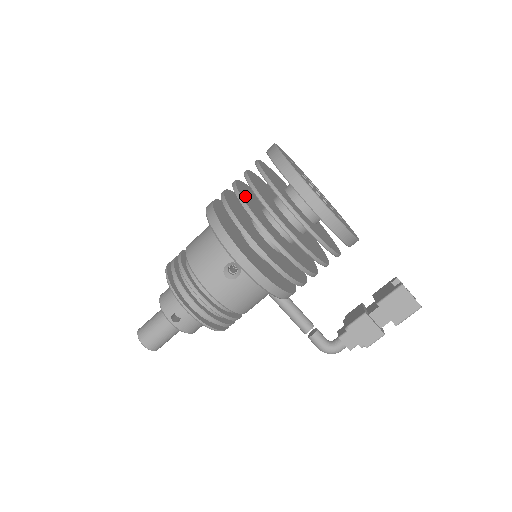
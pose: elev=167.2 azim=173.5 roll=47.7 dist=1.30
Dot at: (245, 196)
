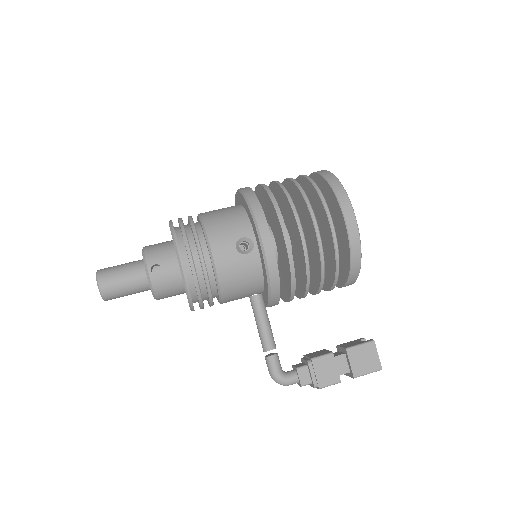
Dot at: occluded
